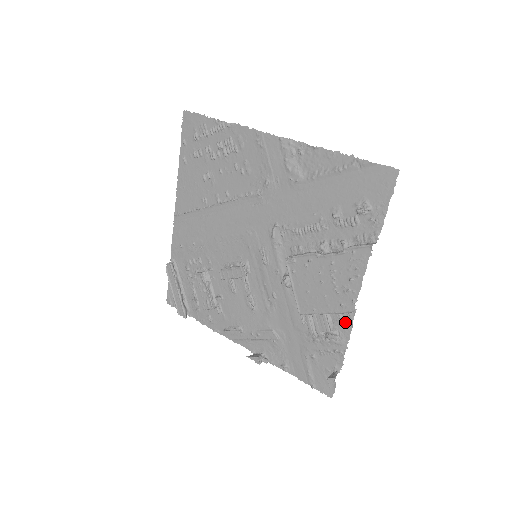
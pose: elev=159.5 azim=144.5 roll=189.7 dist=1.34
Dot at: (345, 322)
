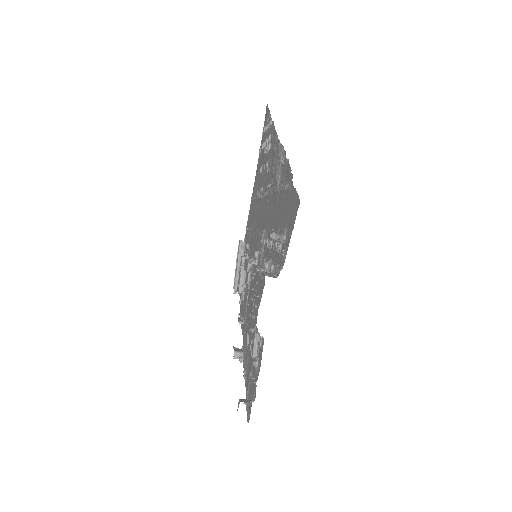
Dot at: (261, 352)
